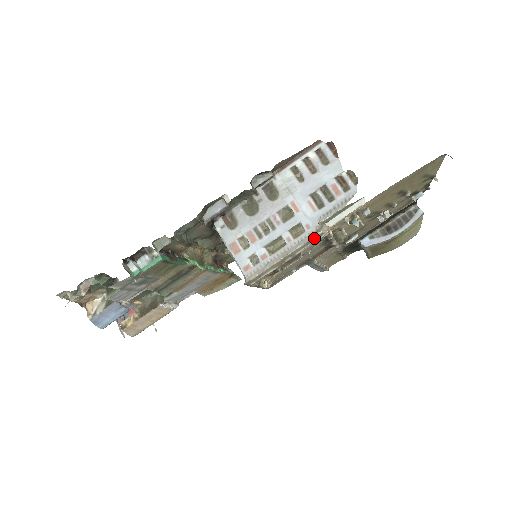
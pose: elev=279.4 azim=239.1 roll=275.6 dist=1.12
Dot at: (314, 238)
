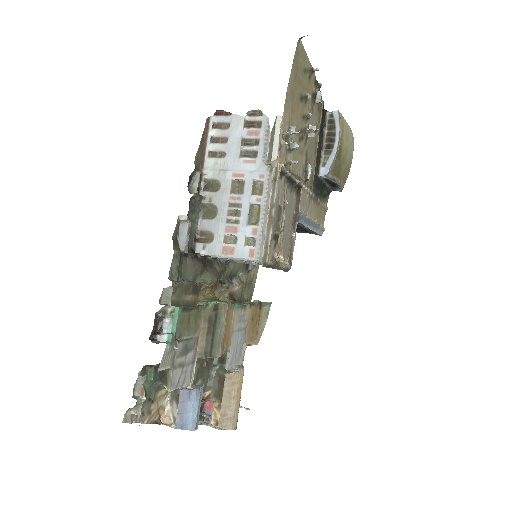
Dot at: (274, 177)
